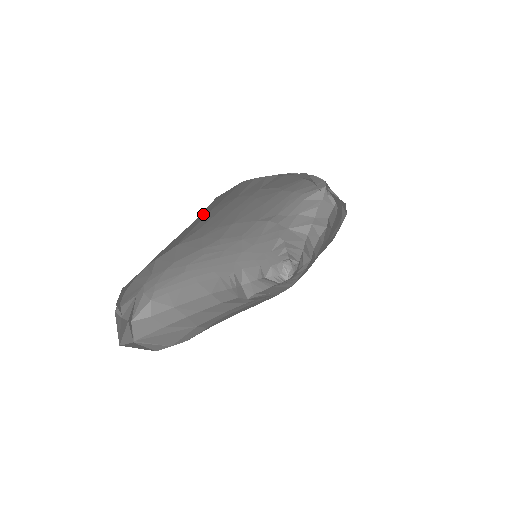
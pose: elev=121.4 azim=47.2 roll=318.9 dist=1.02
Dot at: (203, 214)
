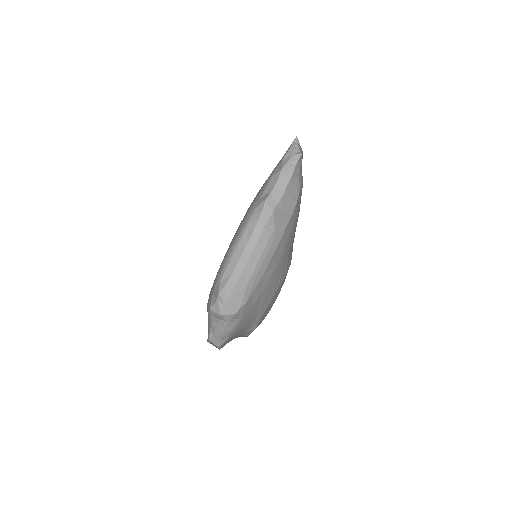
Dot at: occluded
